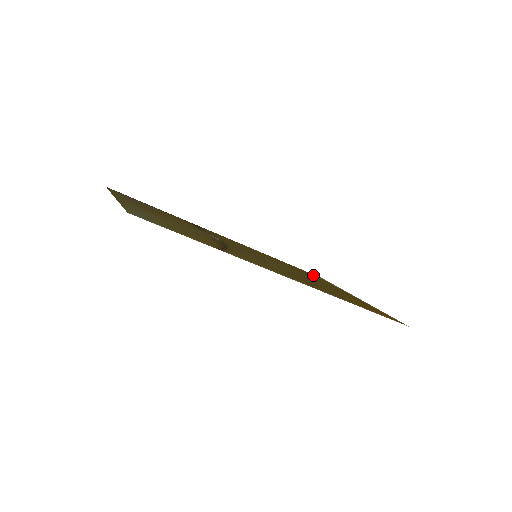
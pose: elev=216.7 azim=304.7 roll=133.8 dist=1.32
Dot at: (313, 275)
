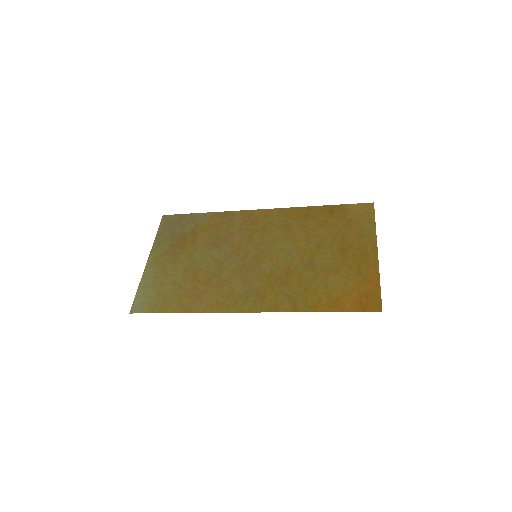
Dot at: (352, 213)
